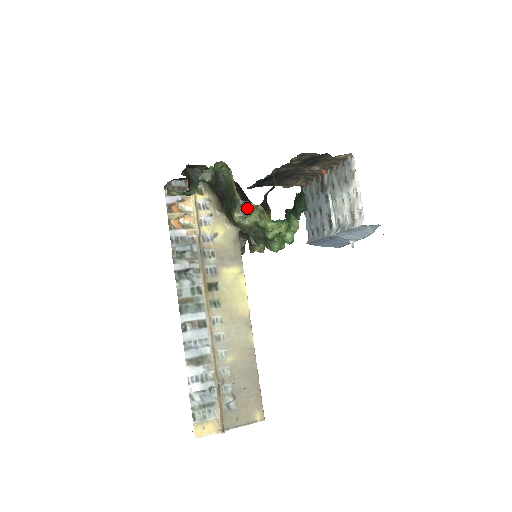
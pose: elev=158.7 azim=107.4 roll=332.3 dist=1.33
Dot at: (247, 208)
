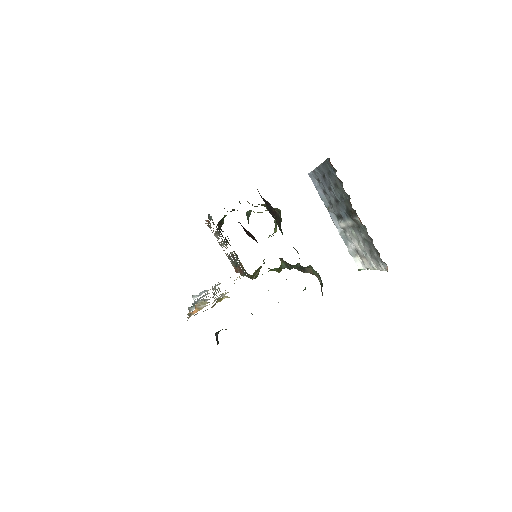
Dot at: occluded
